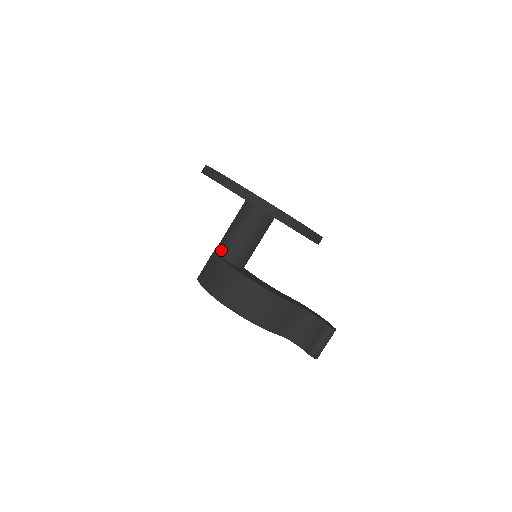
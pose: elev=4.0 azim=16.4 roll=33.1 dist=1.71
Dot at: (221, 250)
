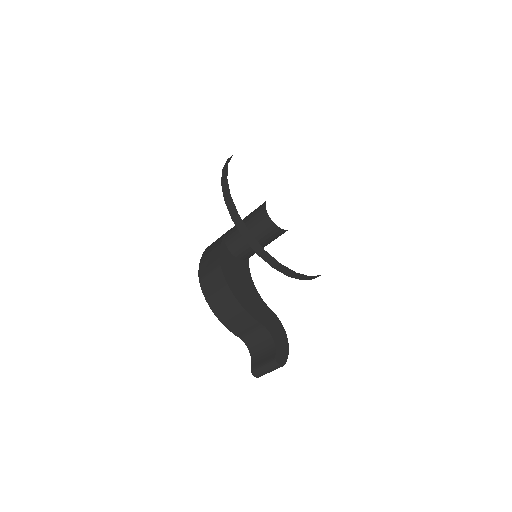
Dot at: (228, 234)
